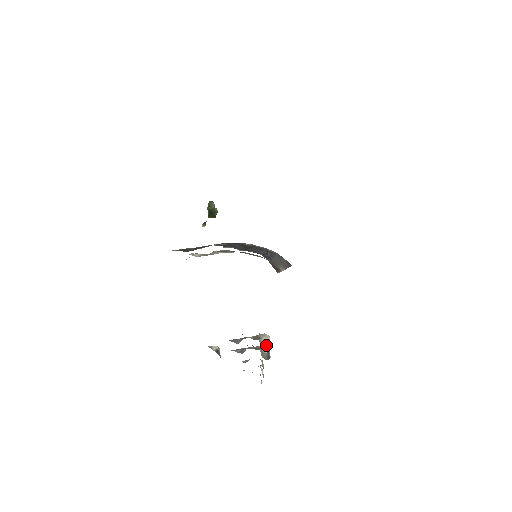
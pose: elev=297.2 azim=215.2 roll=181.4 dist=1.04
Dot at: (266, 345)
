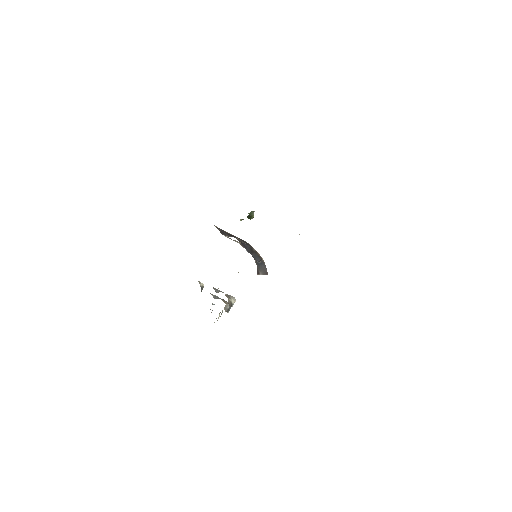
Dot at: (231, 304)
